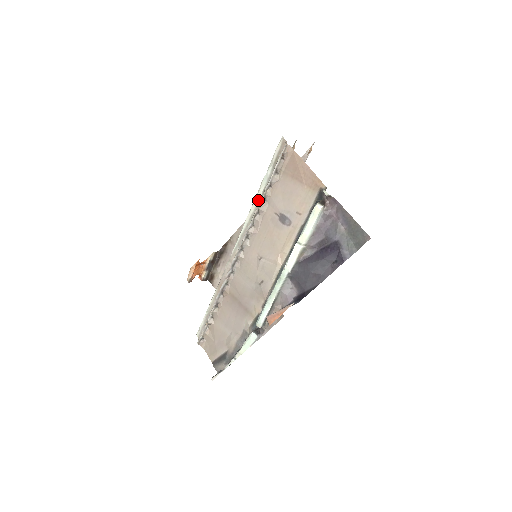
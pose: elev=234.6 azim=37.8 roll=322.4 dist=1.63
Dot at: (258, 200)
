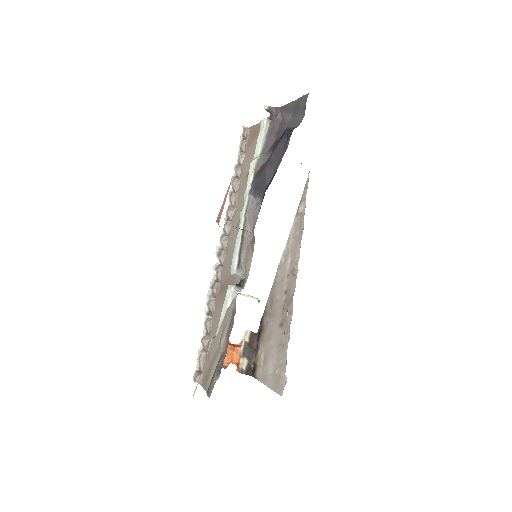
Dot at: occluded
